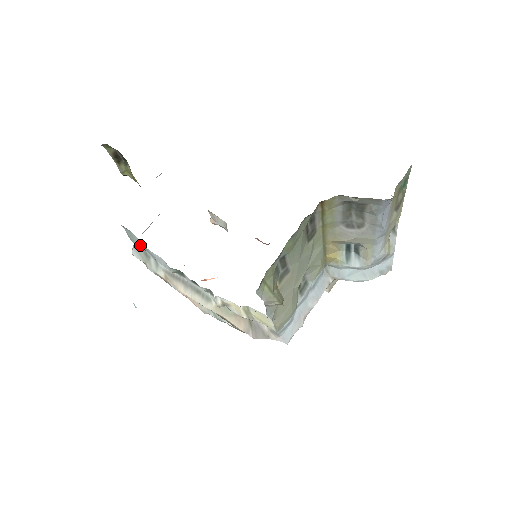
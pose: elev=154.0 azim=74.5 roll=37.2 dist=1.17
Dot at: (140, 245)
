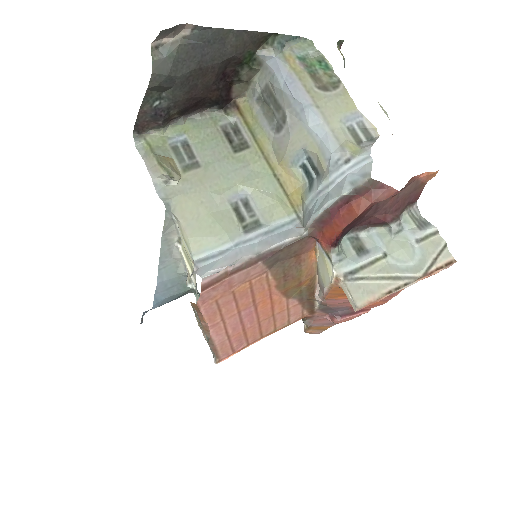
Dot at: occluded
